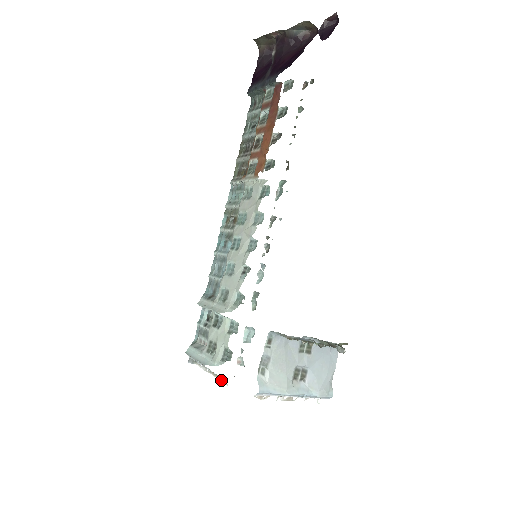
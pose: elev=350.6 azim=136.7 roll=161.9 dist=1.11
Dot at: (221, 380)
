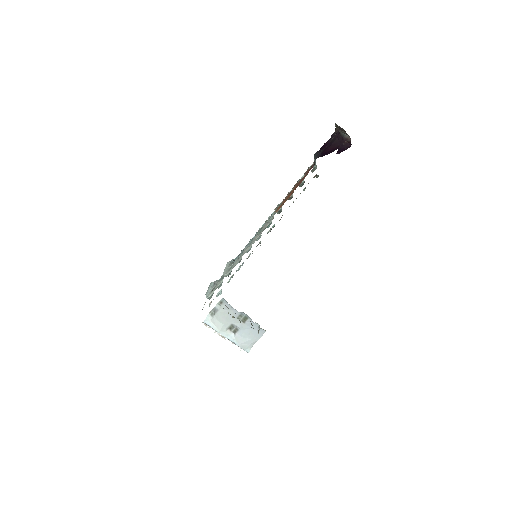
Dot at: occluded
